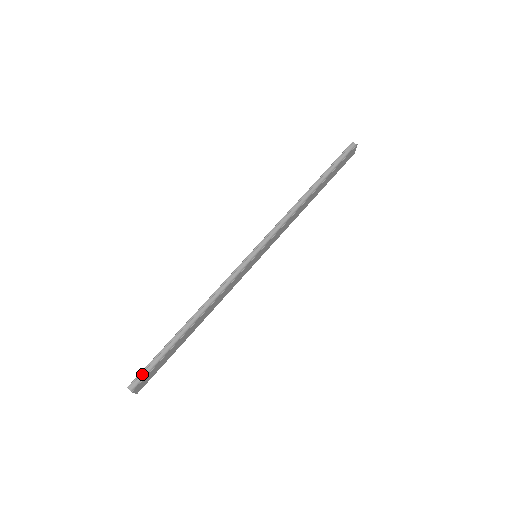
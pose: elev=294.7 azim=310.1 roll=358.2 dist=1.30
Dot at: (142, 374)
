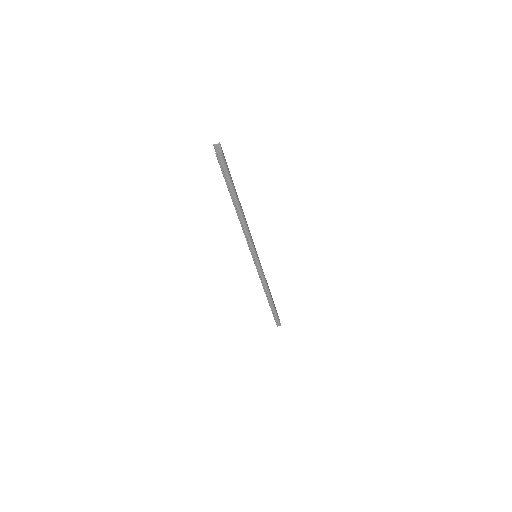
Dot at: (276, 321)
